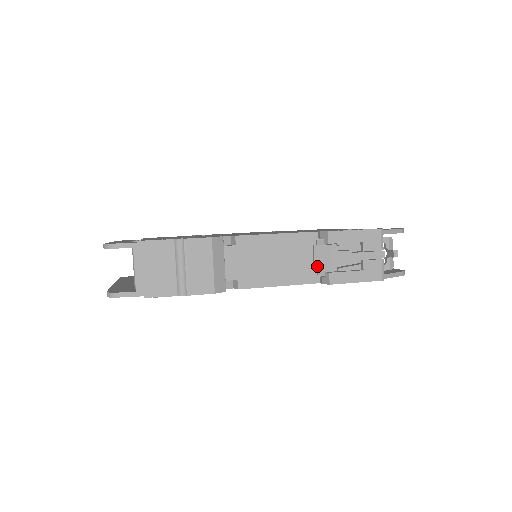
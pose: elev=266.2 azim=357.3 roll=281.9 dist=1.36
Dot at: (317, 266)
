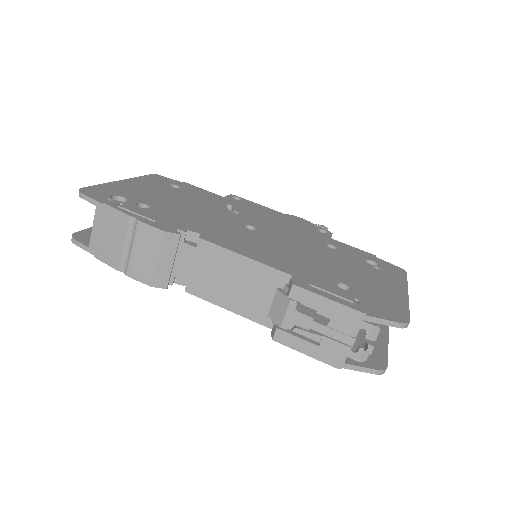
Dot at: (271, 312)
